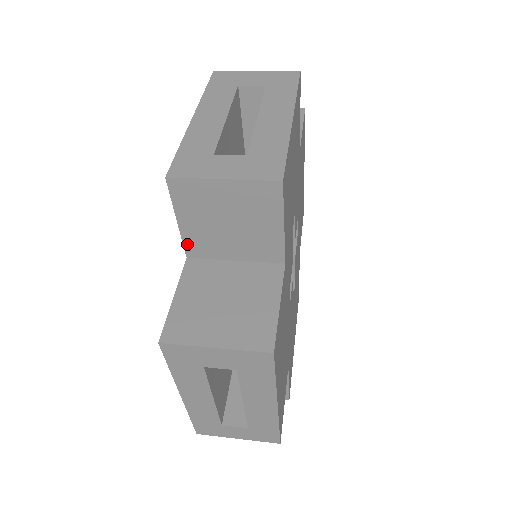
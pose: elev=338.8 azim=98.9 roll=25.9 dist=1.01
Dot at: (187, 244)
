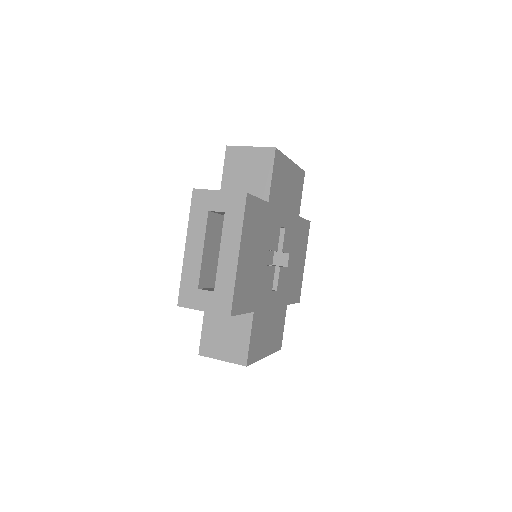
Dot at: (223, 188)
